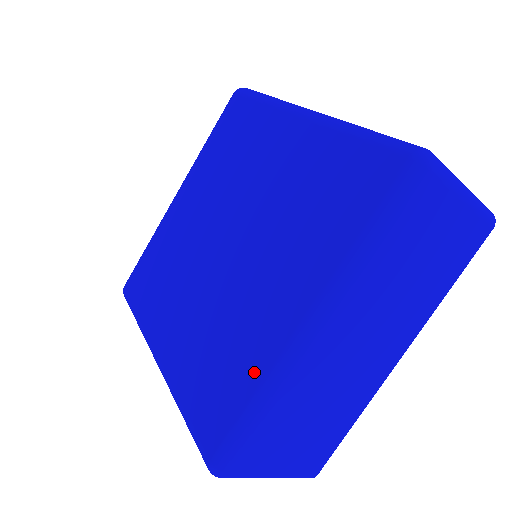
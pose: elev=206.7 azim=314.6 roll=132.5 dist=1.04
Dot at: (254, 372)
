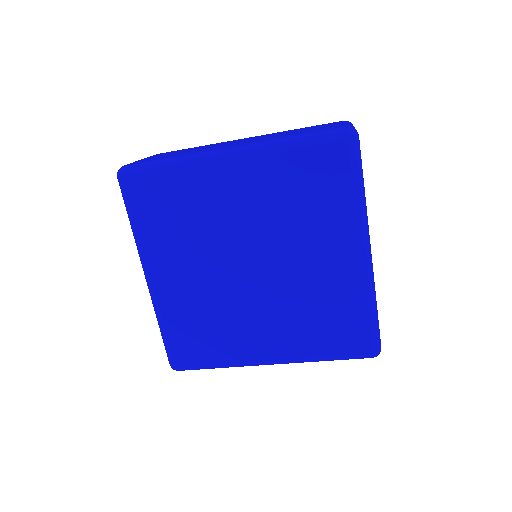
Dot at: (357, 300)
